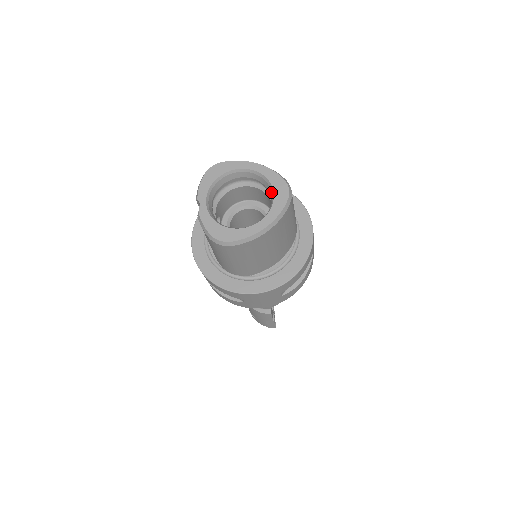
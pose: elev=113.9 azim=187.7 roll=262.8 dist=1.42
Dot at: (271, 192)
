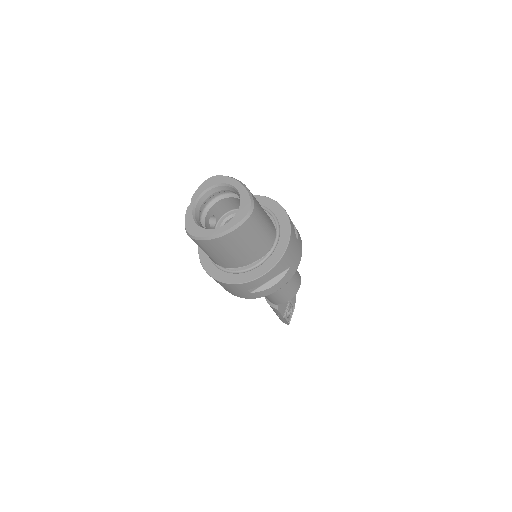
Dot at: (239, 207)
